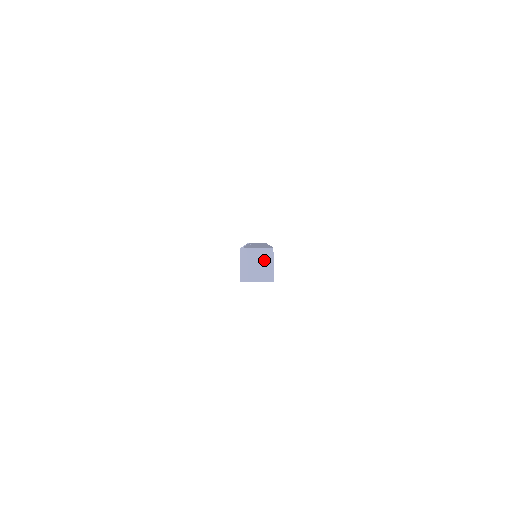
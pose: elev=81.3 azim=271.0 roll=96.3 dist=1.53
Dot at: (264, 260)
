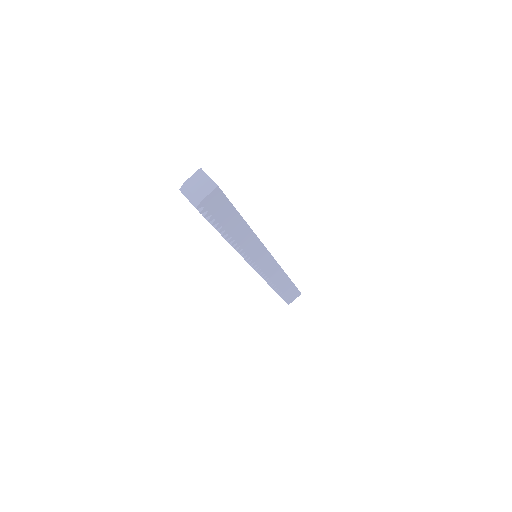
Dot at: (200, 180)
